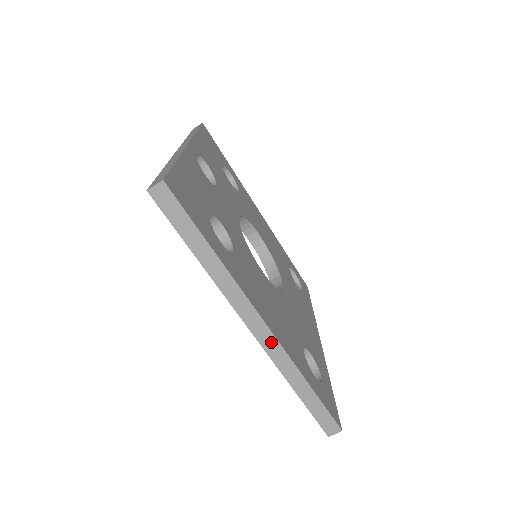
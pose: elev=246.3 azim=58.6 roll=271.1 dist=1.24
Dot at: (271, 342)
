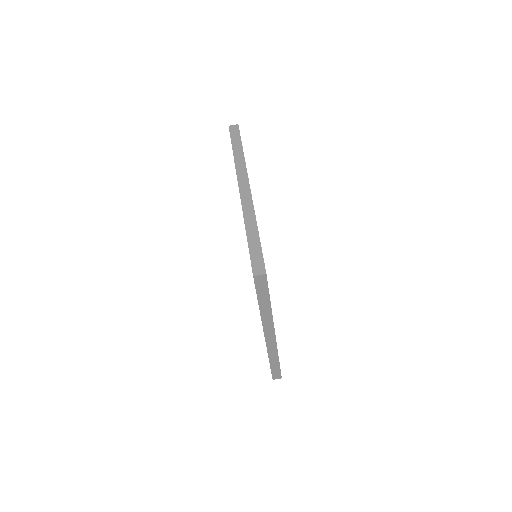
Dot at: (272, 343)
